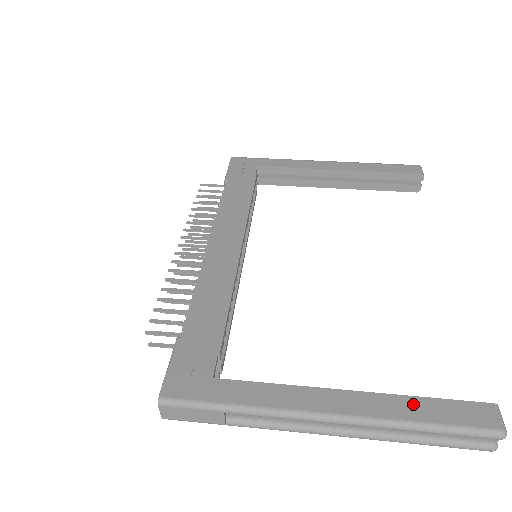
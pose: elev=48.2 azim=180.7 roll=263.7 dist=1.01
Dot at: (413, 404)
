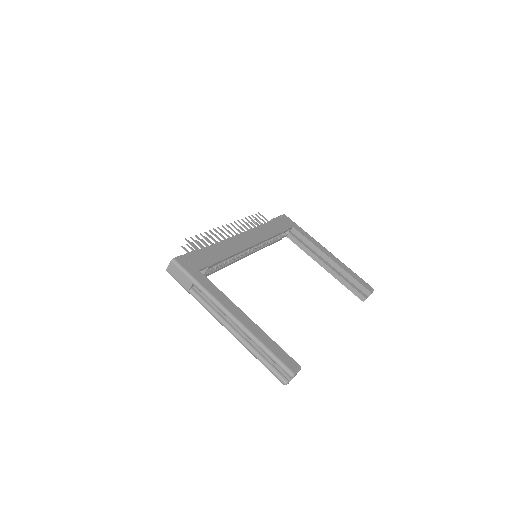
Dot at: (268, 339)
